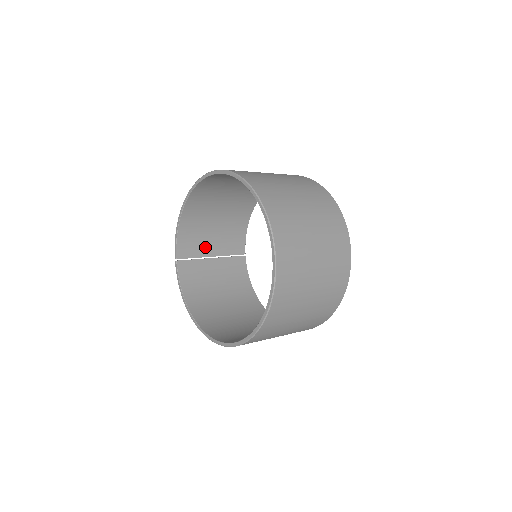
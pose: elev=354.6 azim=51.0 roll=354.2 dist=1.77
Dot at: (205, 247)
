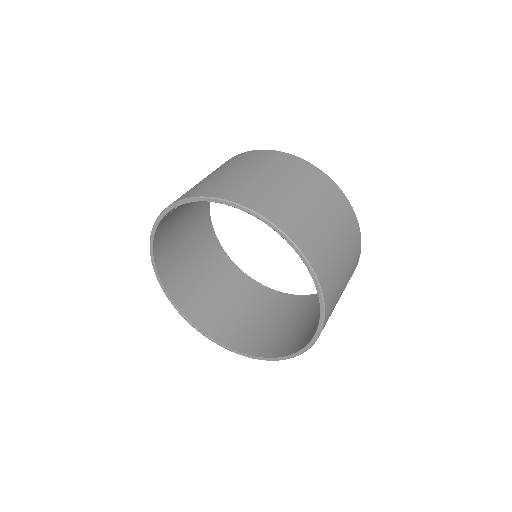
Dot at: occluded
